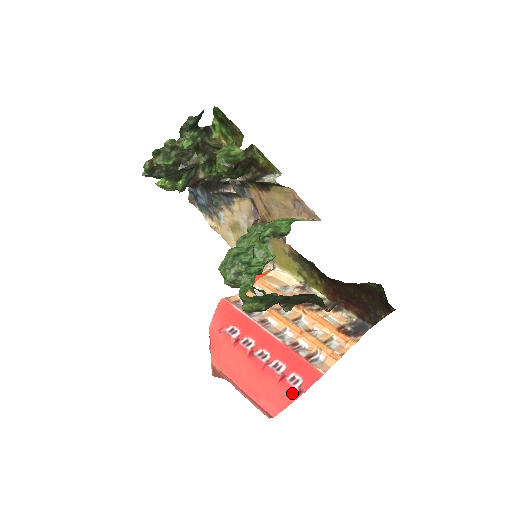
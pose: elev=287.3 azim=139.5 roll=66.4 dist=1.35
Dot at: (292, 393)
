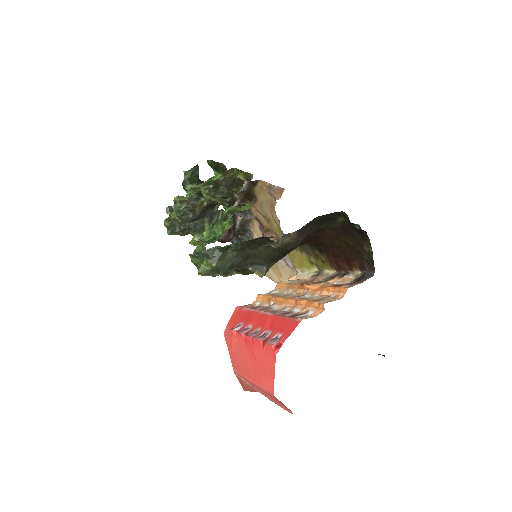
Dot at: (271, 351)
